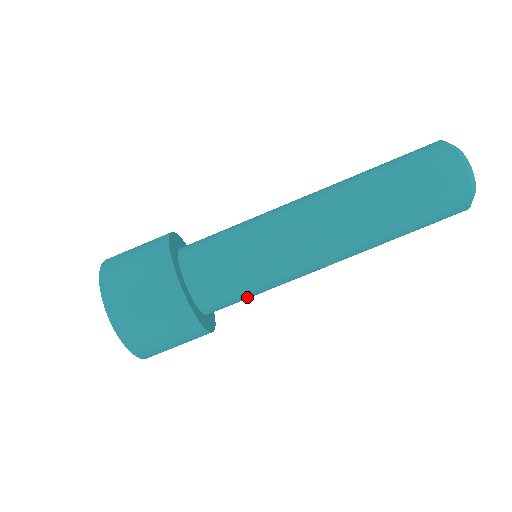
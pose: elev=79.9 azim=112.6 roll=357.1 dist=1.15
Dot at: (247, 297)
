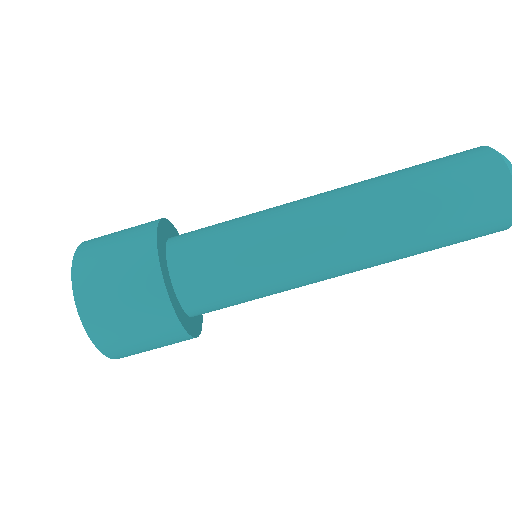
Dot at: occluded
